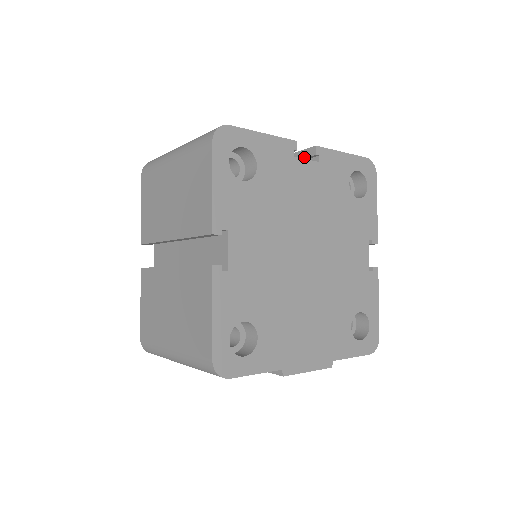
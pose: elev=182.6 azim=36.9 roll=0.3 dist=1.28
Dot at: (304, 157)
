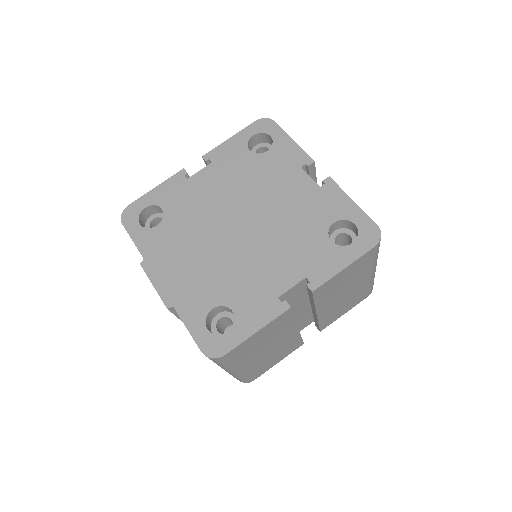
Dot at: occluded
